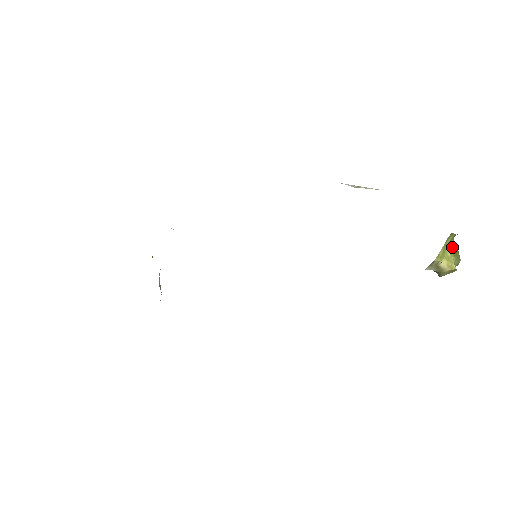
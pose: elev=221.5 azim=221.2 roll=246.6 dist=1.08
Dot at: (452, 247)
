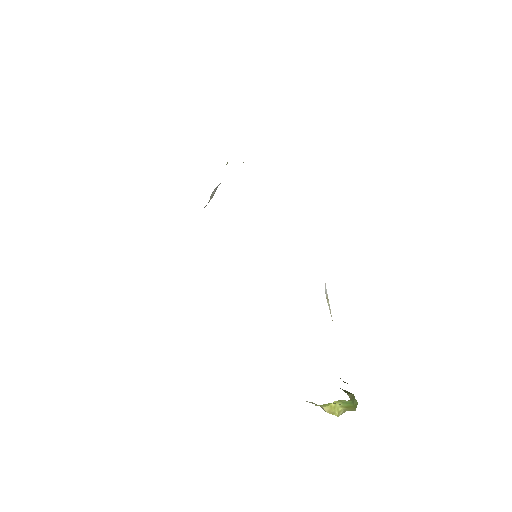
Dot at: (346, 403)
